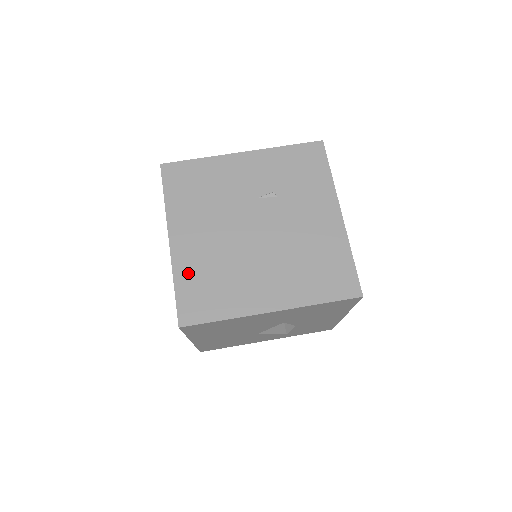
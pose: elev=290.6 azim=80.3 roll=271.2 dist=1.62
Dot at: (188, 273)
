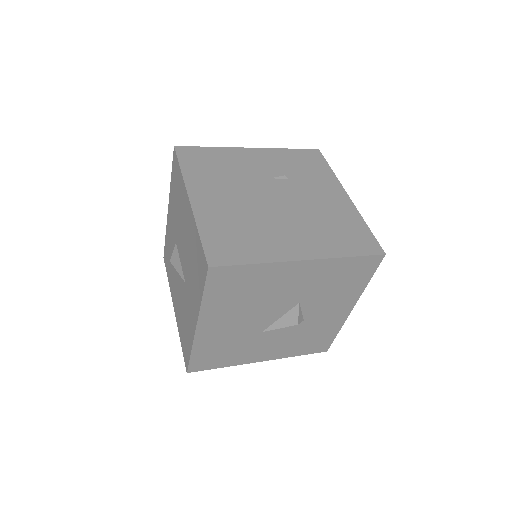
Dot at: (212, 224)
